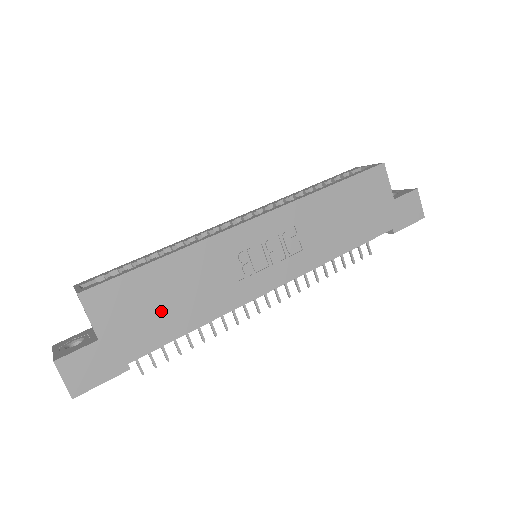
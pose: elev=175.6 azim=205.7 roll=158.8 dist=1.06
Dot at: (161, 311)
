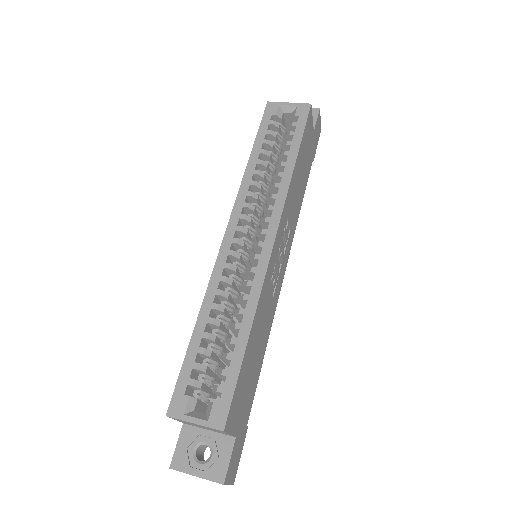
Dot at: (253, 372)
